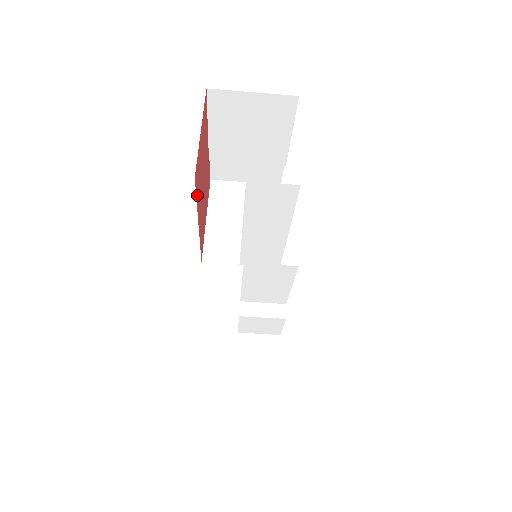
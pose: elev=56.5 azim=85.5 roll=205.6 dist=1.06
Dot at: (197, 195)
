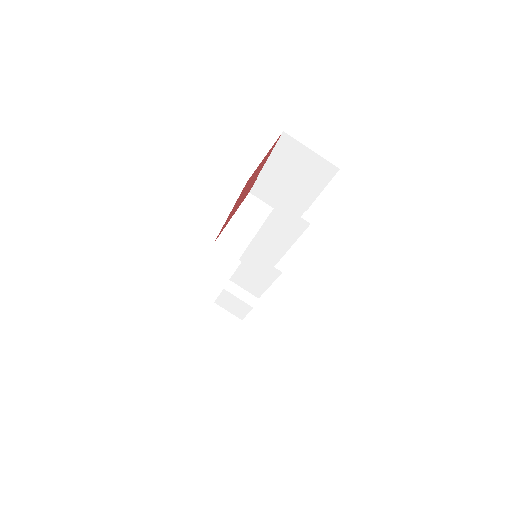
Dot at: (240, 195)
